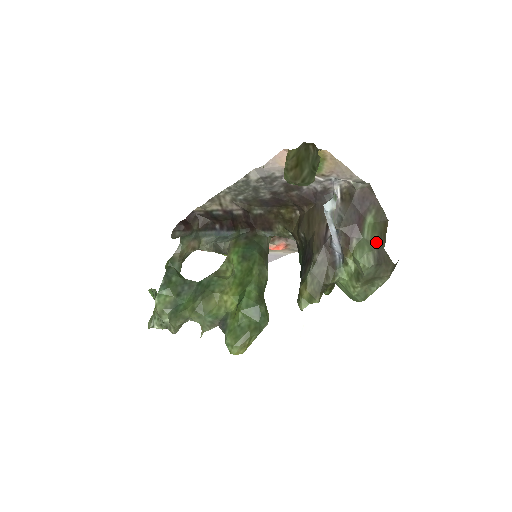
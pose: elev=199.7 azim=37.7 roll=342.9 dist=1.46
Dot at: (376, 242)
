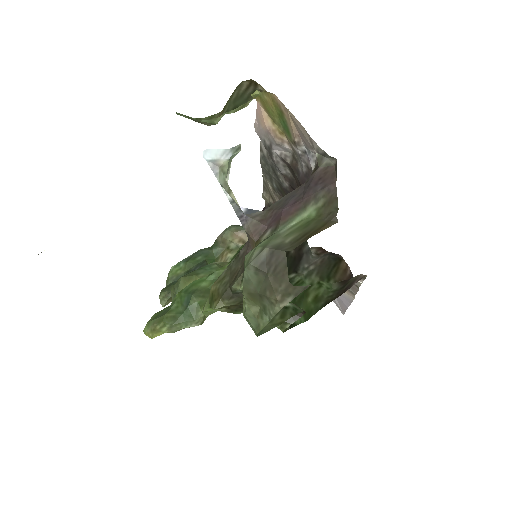
Dot at: (287, 241)
